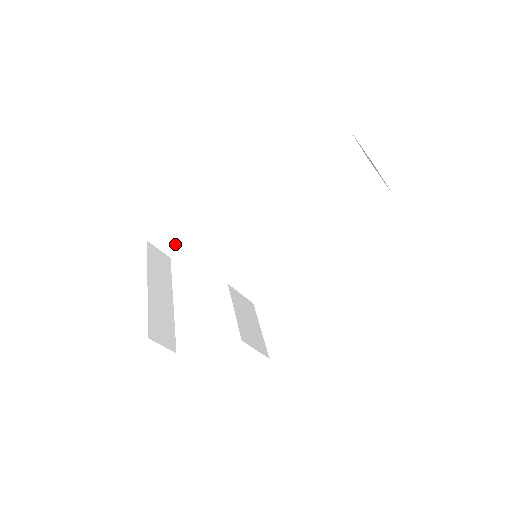
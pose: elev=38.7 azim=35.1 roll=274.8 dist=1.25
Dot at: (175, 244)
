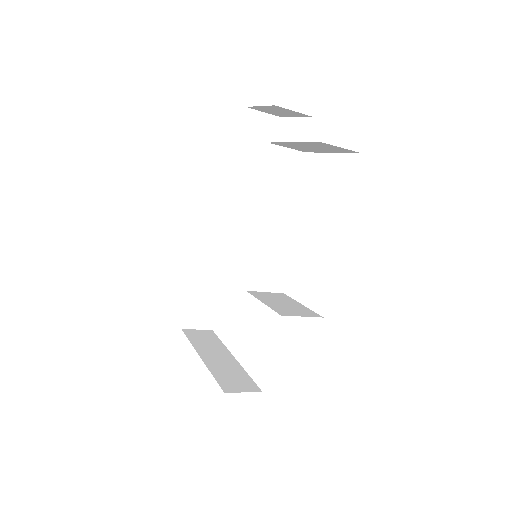
Dot at: (206, 315)
